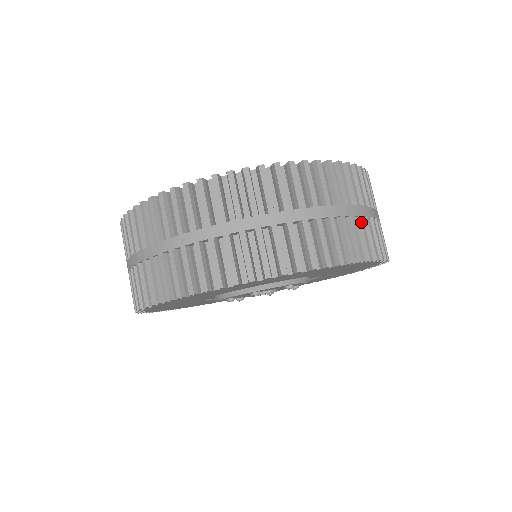
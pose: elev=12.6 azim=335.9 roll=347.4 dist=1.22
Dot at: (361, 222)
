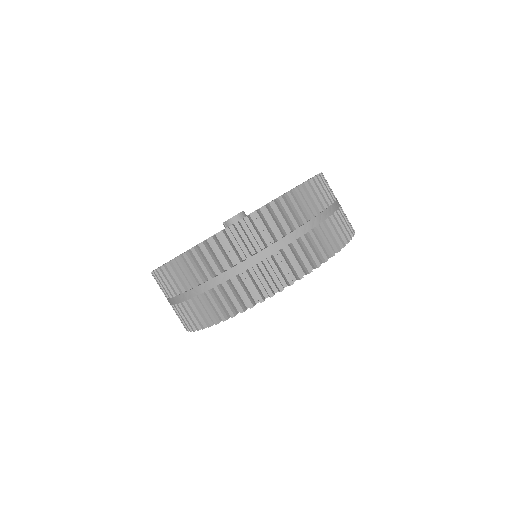
Dot at: (330, 222)
